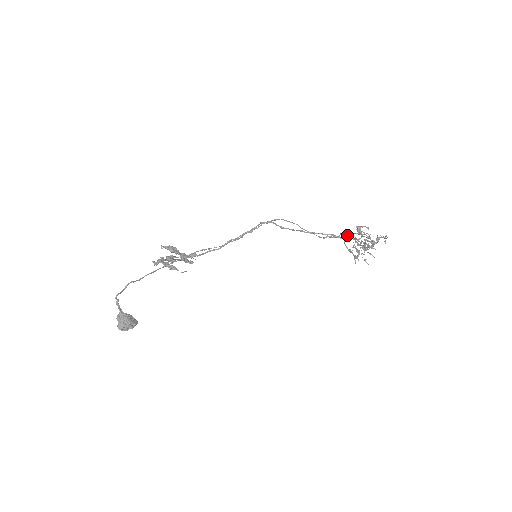
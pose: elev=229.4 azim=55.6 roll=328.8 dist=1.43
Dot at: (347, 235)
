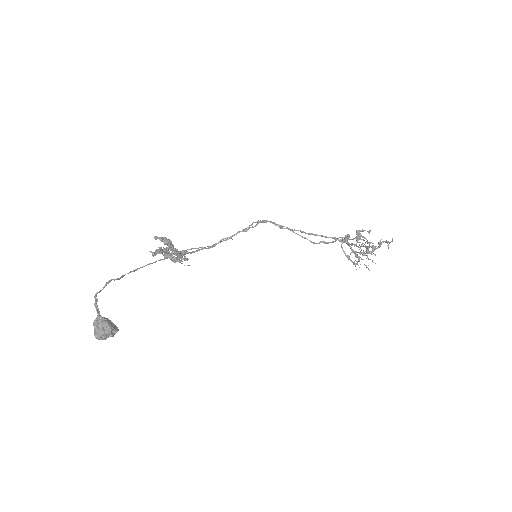
Dot at: (347, 239)
